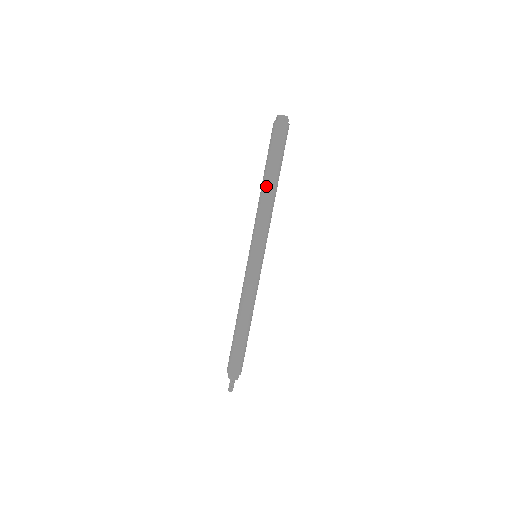
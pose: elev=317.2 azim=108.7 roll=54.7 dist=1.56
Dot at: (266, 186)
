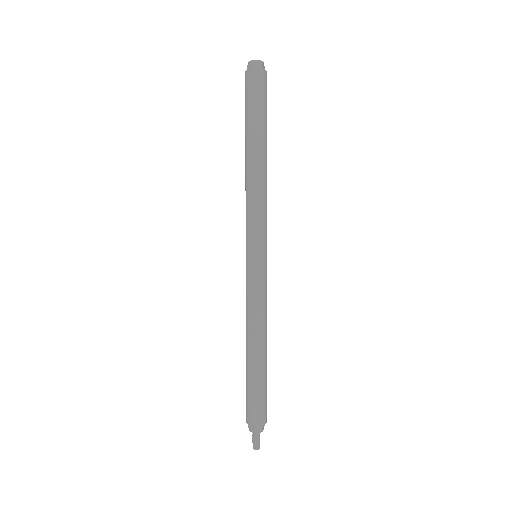
Dot at: (247, 158)
